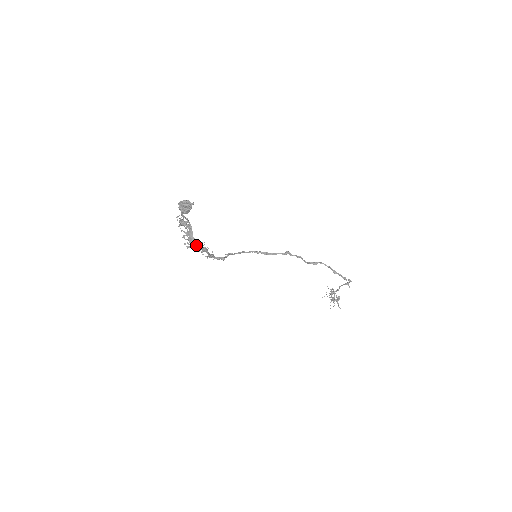
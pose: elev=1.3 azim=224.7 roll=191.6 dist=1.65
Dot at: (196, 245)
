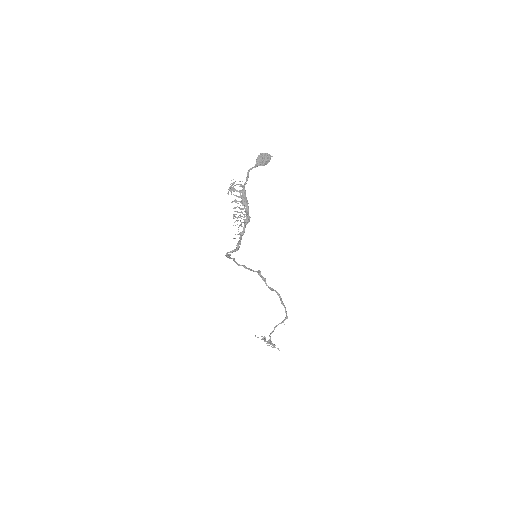
Dot at: (248, 209)
